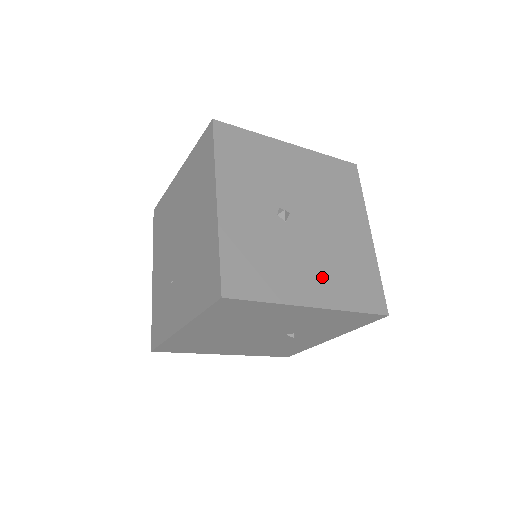
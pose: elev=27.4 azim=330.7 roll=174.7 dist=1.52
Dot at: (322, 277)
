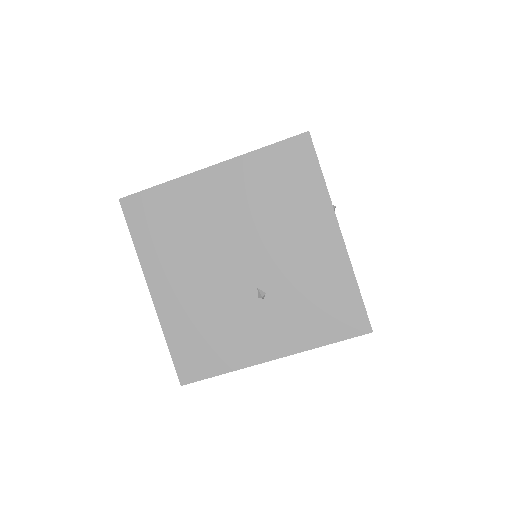
Dot at: occluded
